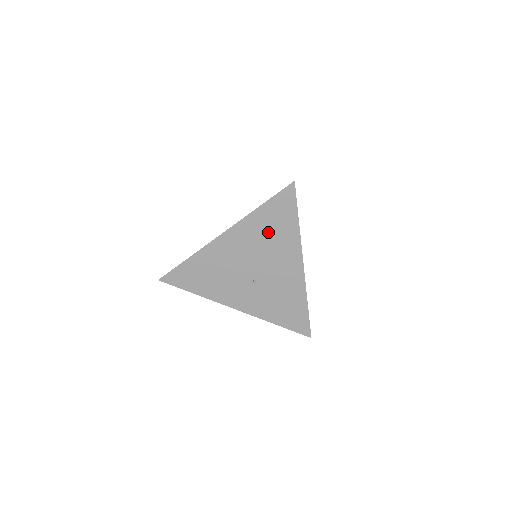
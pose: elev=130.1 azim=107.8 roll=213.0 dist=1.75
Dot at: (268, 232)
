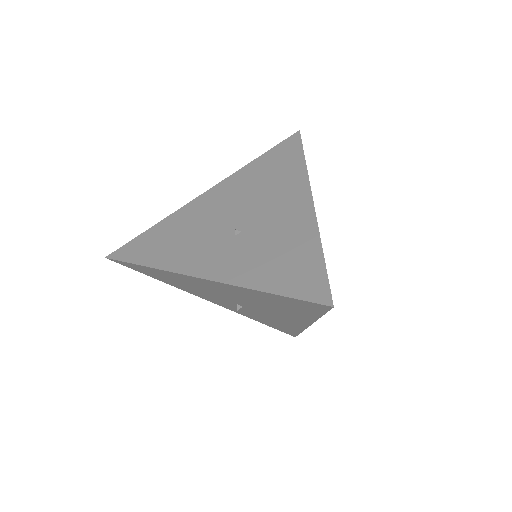
Dot at: (264, 177)
